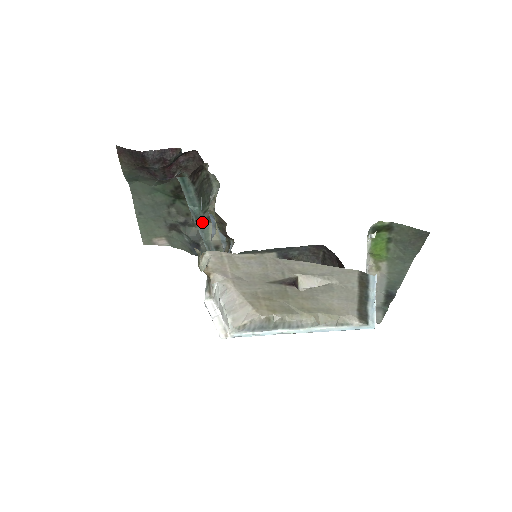
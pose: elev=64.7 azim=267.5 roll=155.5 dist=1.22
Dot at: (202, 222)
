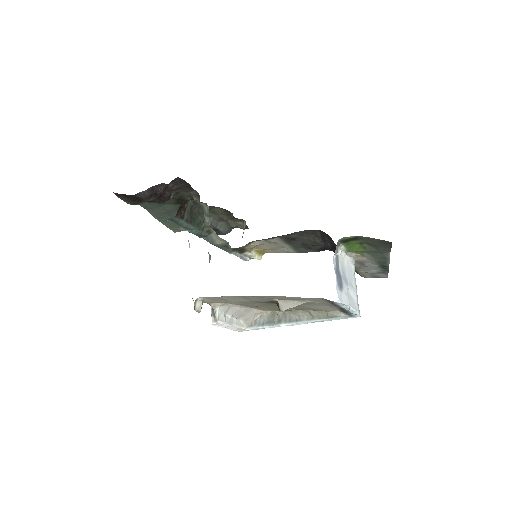
Dot at: (204, 235)
